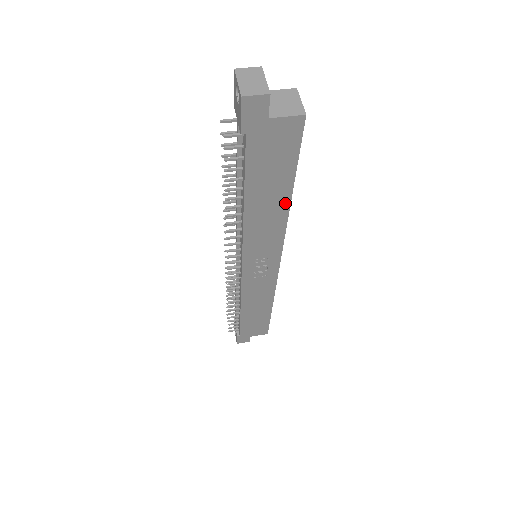
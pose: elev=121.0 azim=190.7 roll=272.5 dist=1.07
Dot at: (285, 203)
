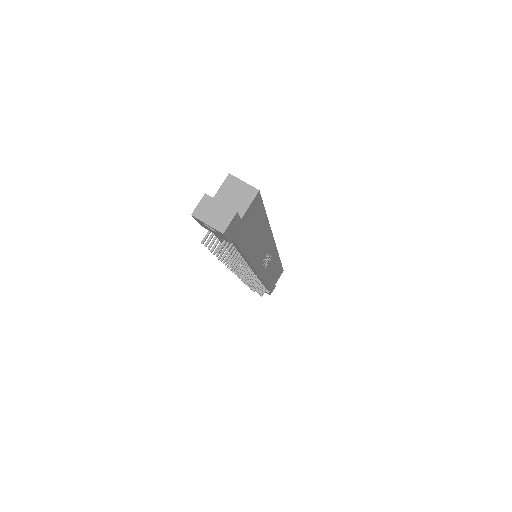
Dot at: (266, 227)
